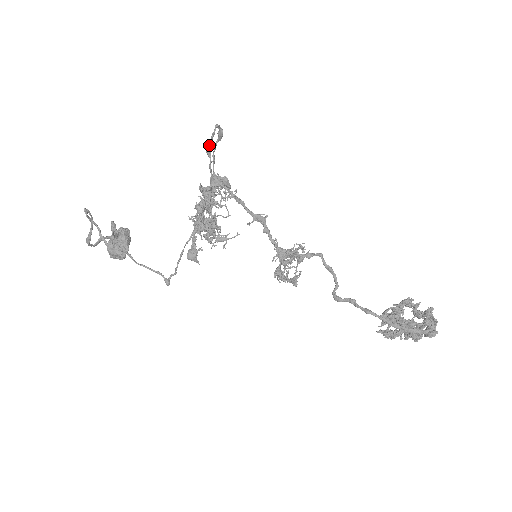
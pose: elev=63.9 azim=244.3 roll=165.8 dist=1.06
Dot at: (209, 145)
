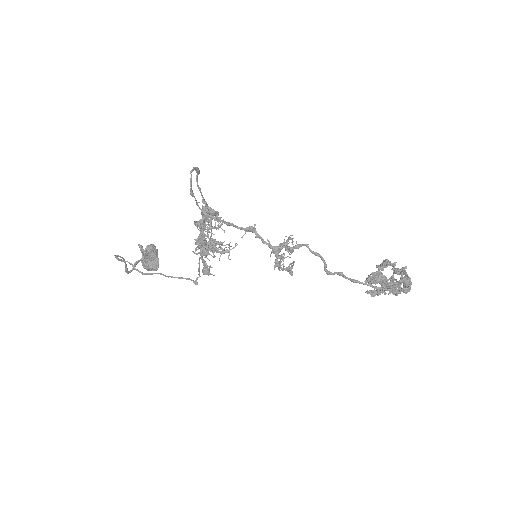
Dot at: (190, 190)
